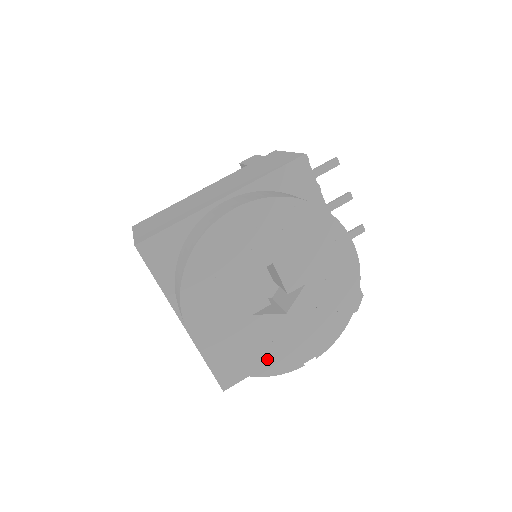
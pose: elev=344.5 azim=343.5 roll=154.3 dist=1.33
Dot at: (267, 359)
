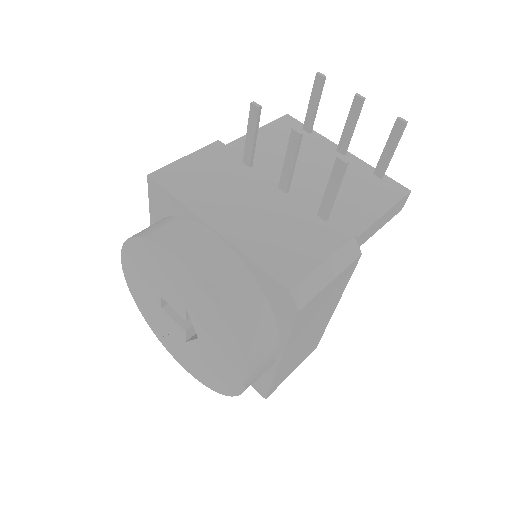
Dot at: (220, 380)
